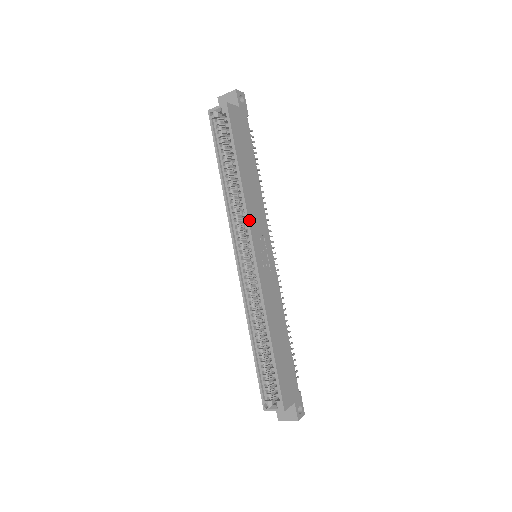
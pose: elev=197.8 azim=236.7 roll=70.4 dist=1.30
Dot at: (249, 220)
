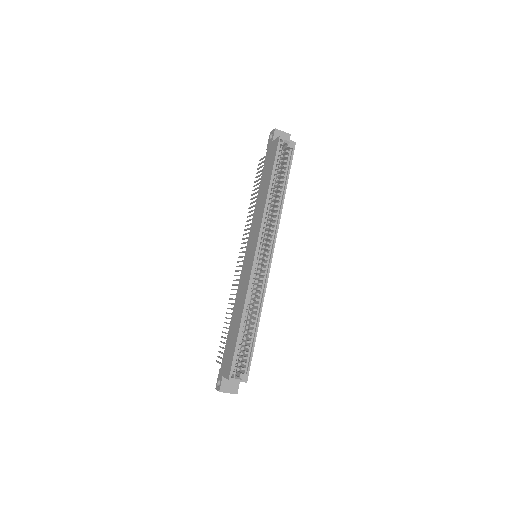
Dot at: occluded
